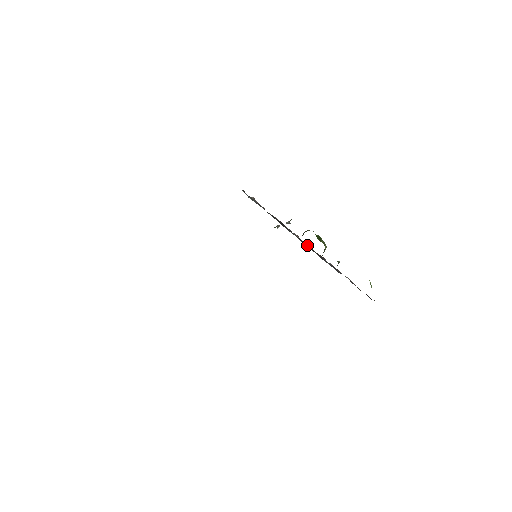
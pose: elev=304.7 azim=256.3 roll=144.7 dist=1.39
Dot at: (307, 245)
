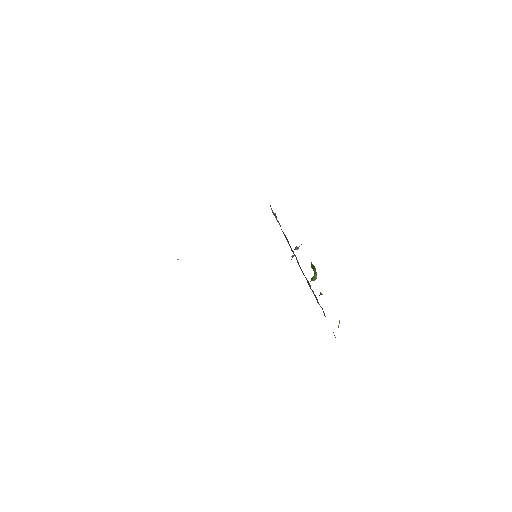
Dot at: occluded
